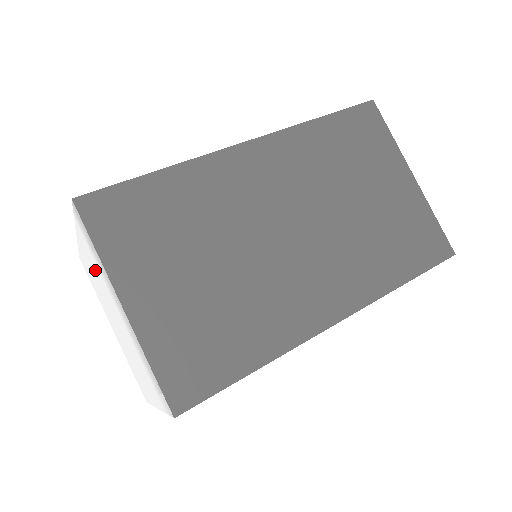
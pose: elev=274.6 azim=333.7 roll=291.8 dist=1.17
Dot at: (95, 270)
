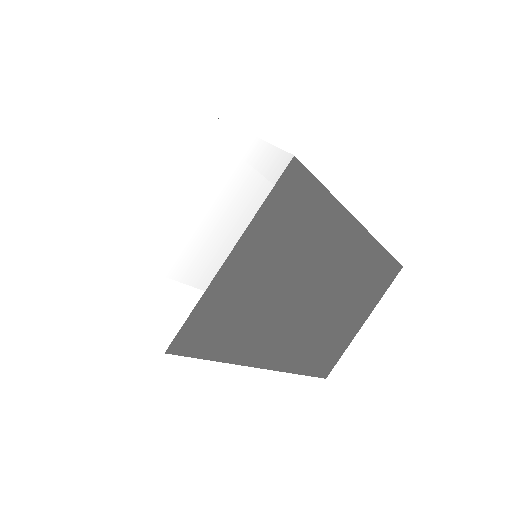
Dot at: (206, 169)
